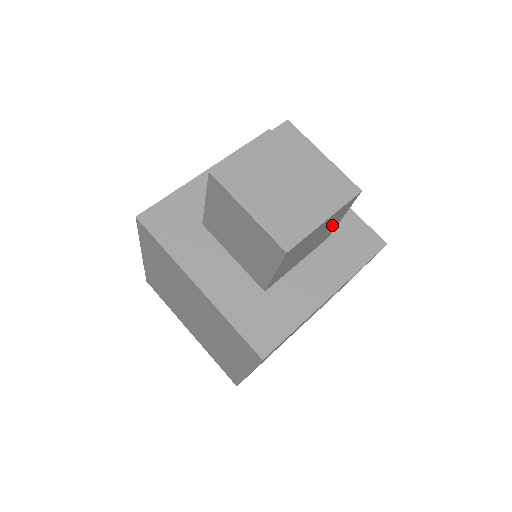
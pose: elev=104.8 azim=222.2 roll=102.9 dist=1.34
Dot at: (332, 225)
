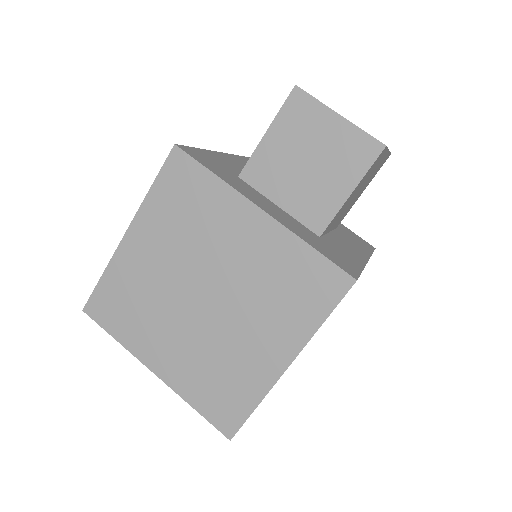
Dot at: (362, 190)
